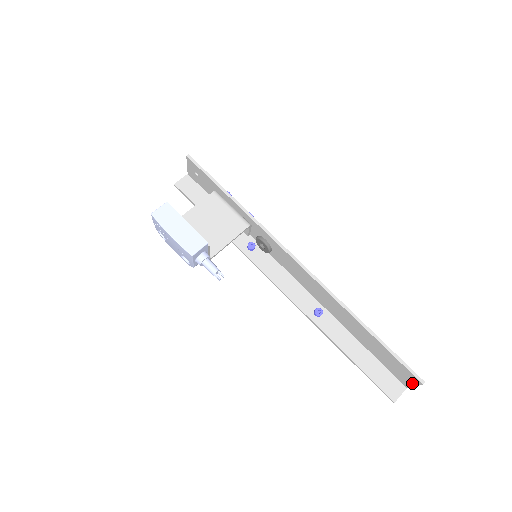
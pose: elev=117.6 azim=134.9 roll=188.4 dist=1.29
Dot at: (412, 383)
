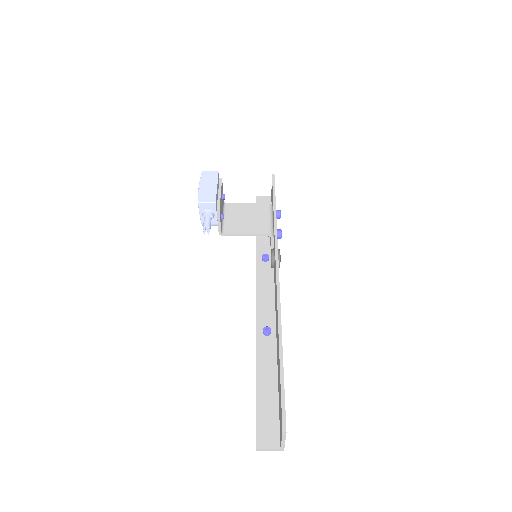
Dot at: (281, 435)
